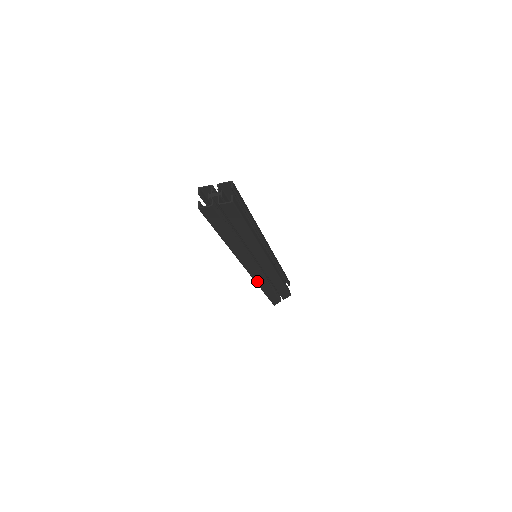
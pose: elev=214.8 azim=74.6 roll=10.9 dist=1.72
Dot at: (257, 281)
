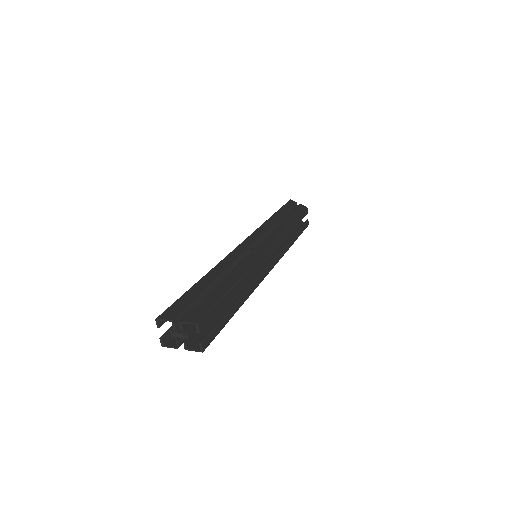
Dot at: occluded
